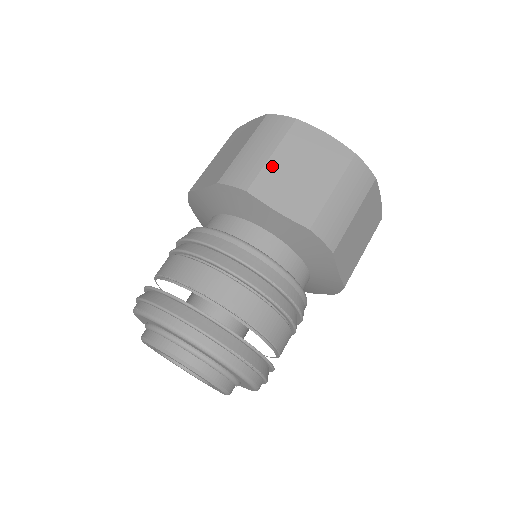
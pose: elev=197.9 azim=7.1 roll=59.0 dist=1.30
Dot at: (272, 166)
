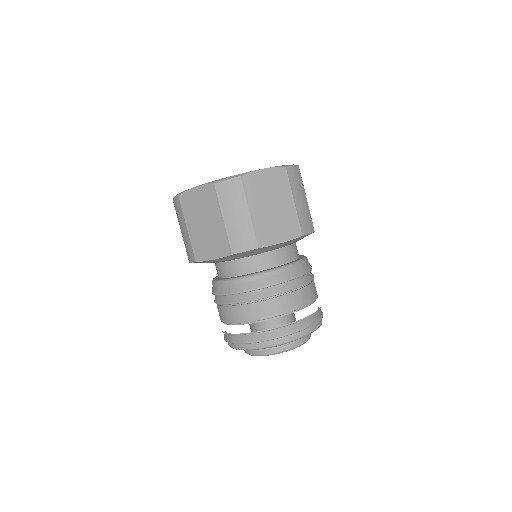
Dot at: (256, 220)
